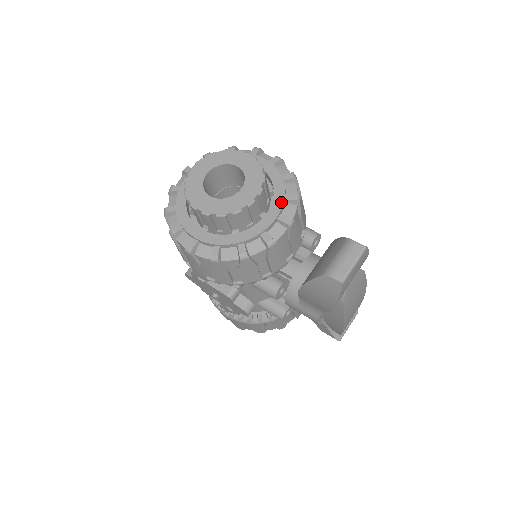
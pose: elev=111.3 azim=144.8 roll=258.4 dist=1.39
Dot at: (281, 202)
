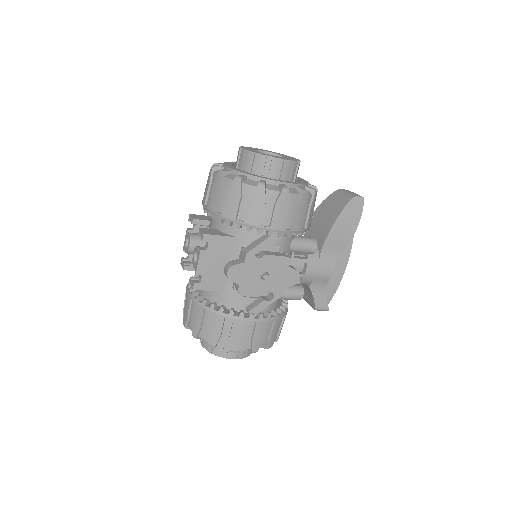
Dot at: occluded
